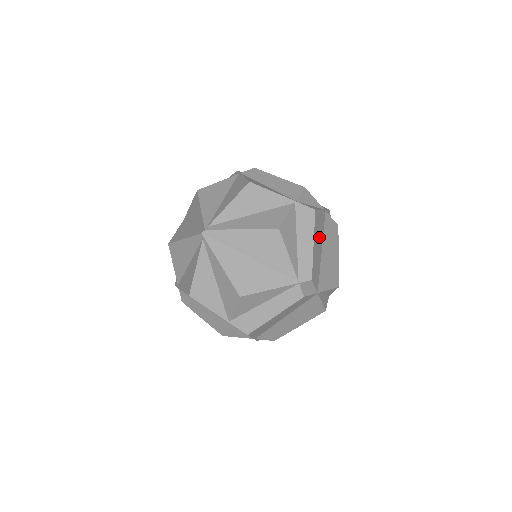
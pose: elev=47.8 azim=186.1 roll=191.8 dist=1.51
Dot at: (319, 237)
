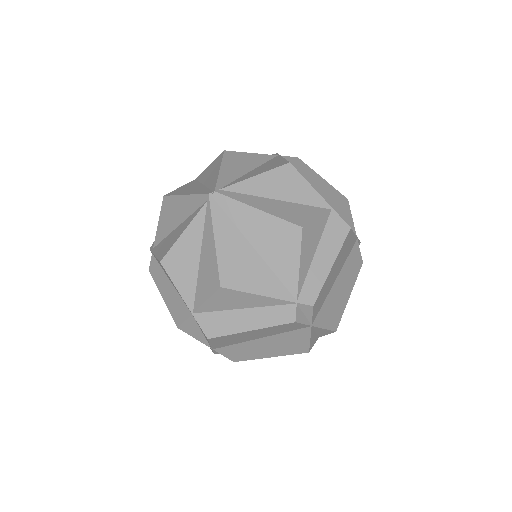
Dot at: (340, 262)
